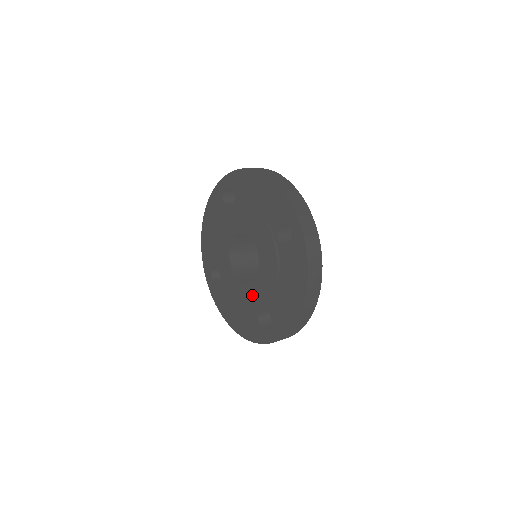
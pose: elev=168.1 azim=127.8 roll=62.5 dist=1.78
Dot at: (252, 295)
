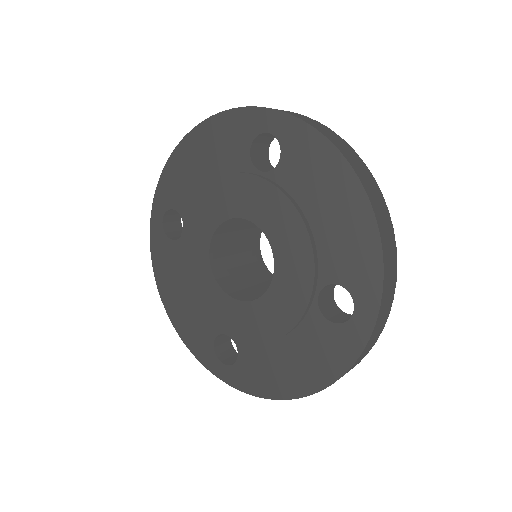
Dot at: (289, 291)
